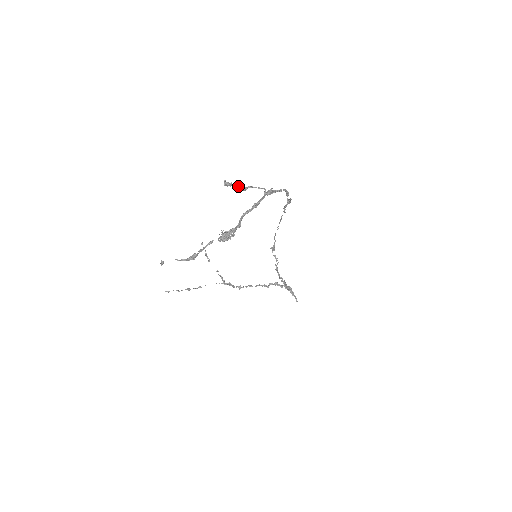
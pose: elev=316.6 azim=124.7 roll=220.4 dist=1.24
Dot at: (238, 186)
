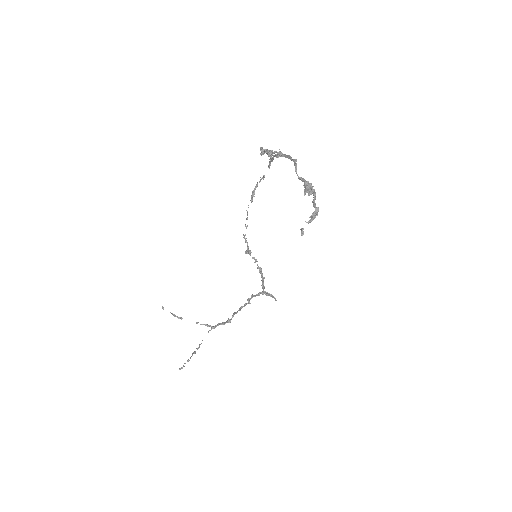
Dot at: (268, 152)
